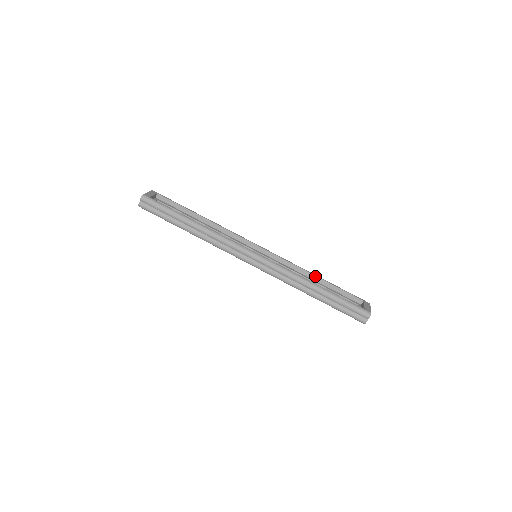
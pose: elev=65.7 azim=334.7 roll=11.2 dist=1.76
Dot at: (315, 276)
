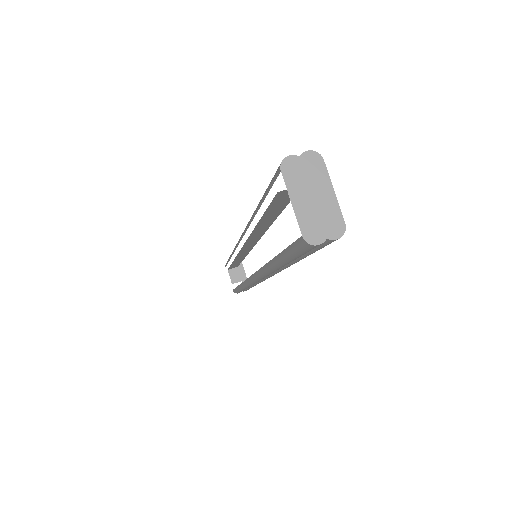
Dot at: occluded
